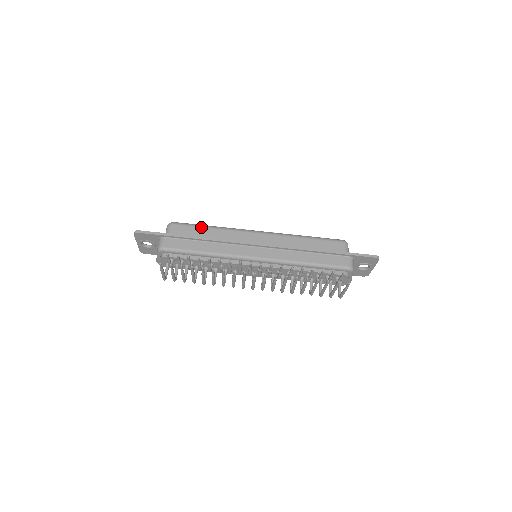
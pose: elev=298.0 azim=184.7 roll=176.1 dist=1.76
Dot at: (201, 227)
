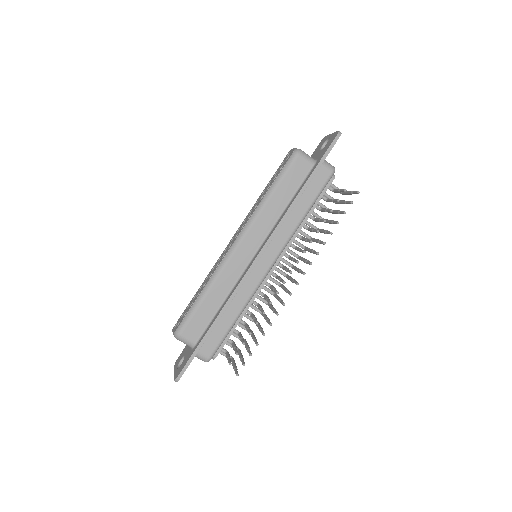
Dot at: (200, 305)
